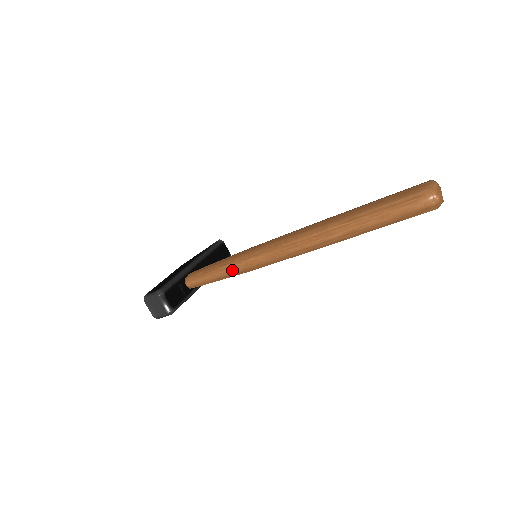
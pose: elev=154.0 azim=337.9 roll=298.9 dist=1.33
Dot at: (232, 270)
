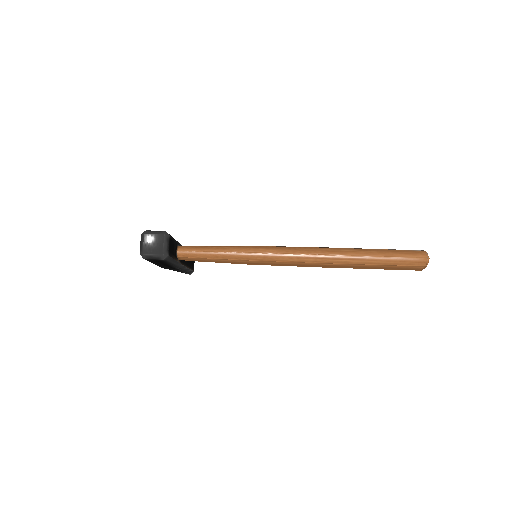
Dot at: (238, 252)
